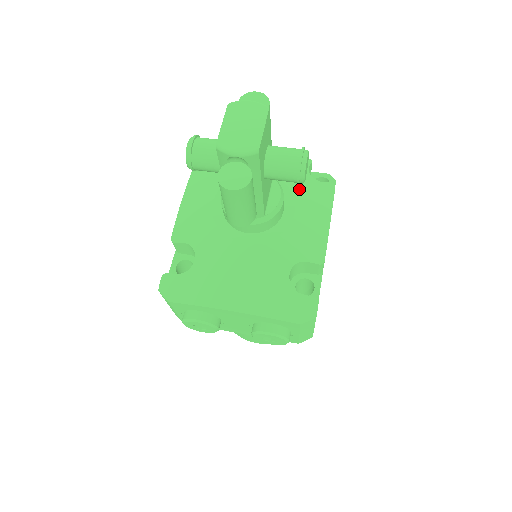
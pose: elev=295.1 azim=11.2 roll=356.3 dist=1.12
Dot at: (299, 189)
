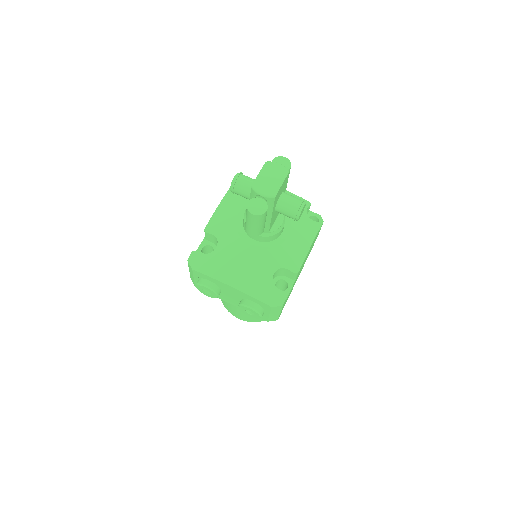
Dot at: (296, 221)
